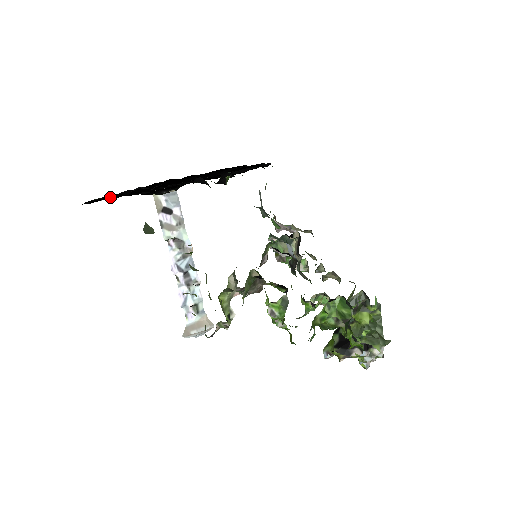
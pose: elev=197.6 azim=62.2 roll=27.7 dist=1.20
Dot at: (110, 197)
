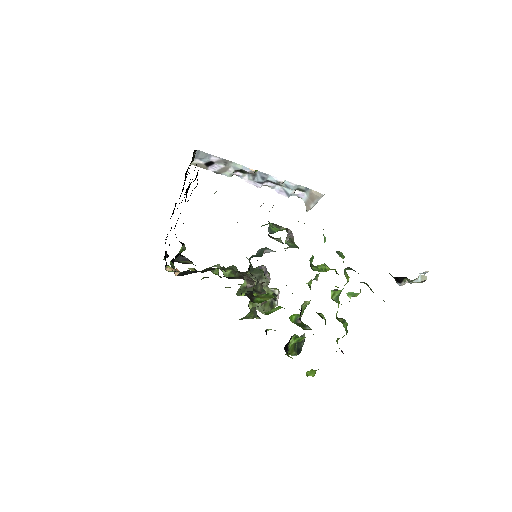
Dot at: occluded
